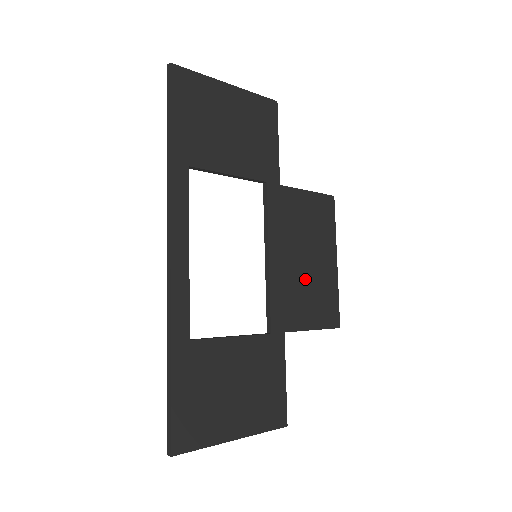
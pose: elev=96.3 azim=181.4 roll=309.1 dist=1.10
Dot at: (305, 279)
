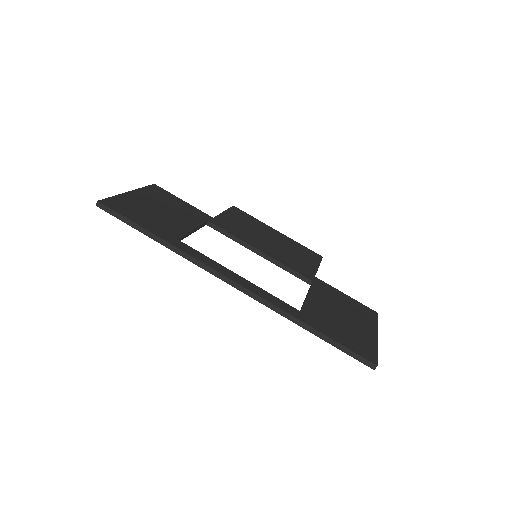
Dot at: (283, 248)
